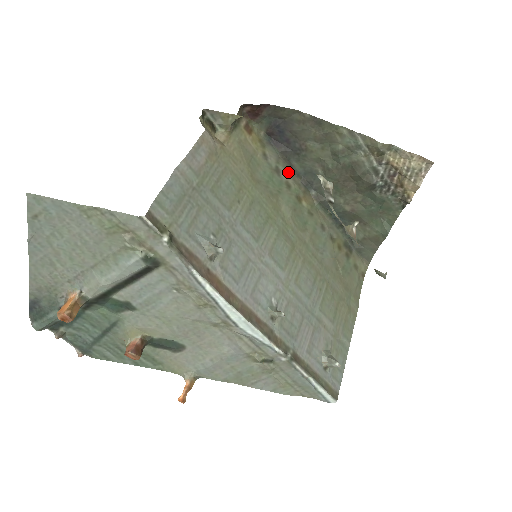
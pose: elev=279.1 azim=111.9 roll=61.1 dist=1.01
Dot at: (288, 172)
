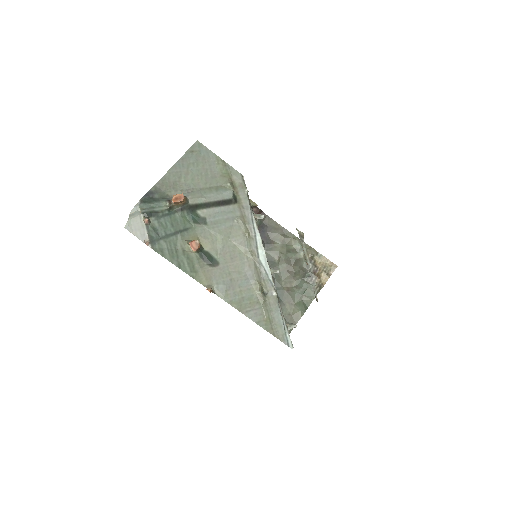
Dot at: occluded
